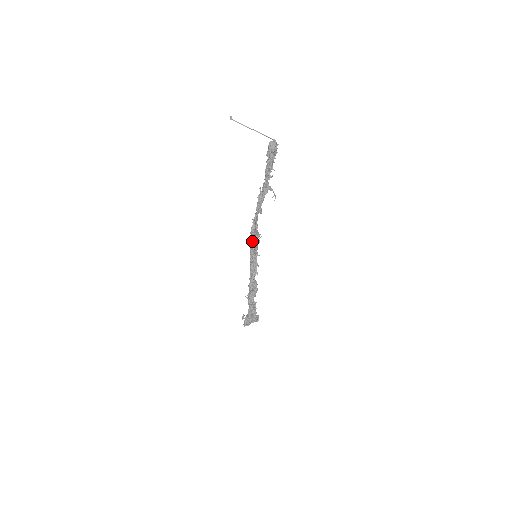
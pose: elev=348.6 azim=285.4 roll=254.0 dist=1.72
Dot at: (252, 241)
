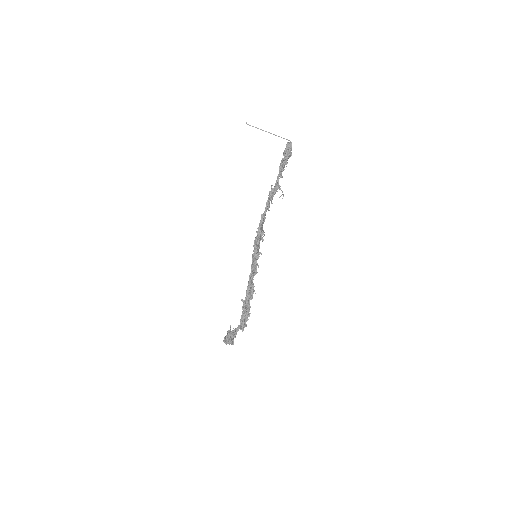
Dot at: (258, 236)
